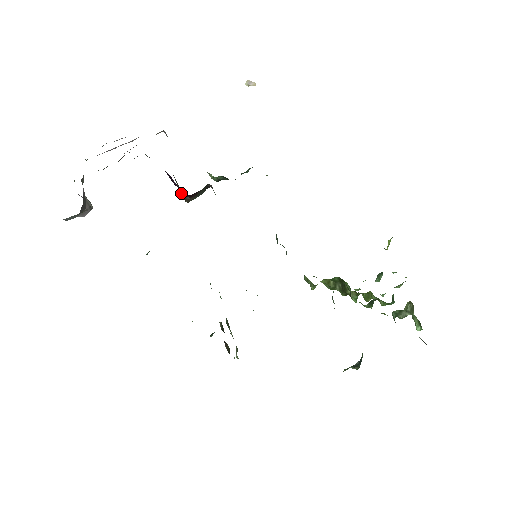
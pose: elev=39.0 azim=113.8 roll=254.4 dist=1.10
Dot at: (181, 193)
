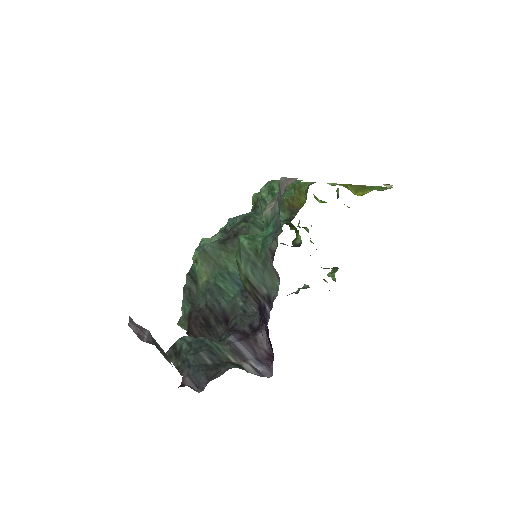
Dot at: (248, 291)
